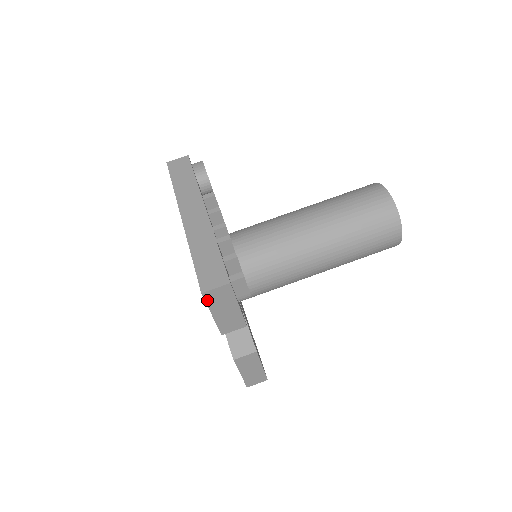
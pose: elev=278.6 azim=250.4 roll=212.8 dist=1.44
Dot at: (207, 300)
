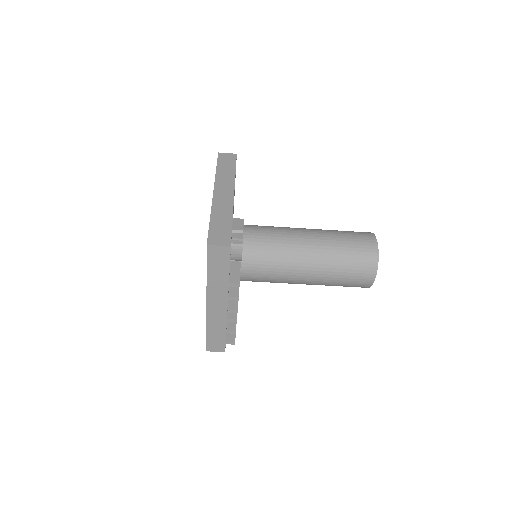
Dot at: occluded
